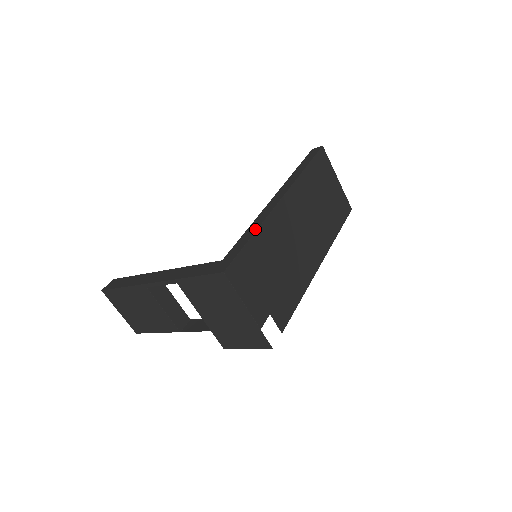
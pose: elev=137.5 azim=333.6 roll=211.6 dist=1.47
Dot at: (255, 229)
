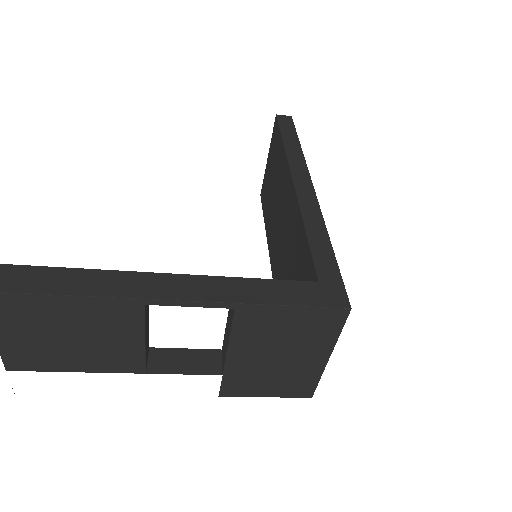
Dot at: (325, 233)
